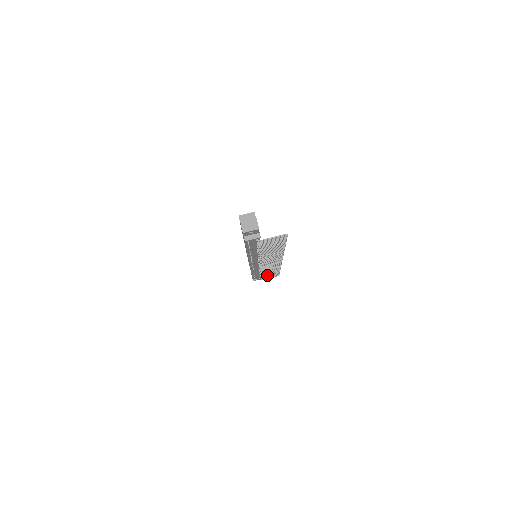
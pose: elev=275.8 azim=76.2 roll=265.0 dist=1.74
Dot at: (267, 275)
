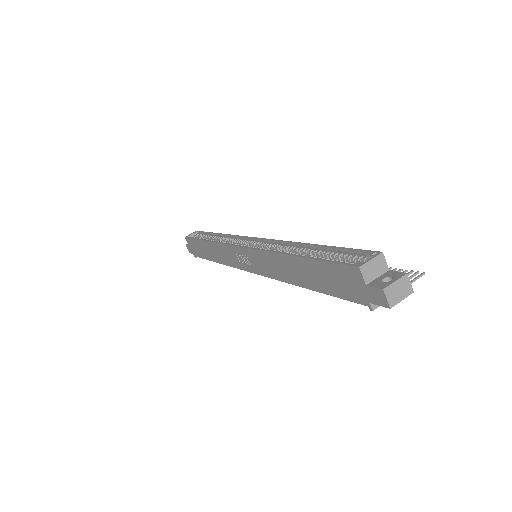
Dot at: occluded
